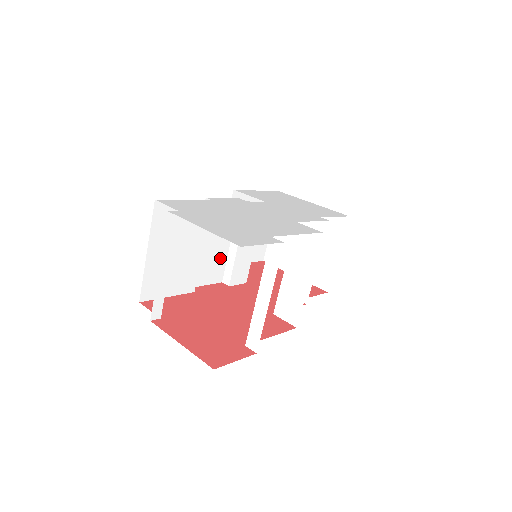
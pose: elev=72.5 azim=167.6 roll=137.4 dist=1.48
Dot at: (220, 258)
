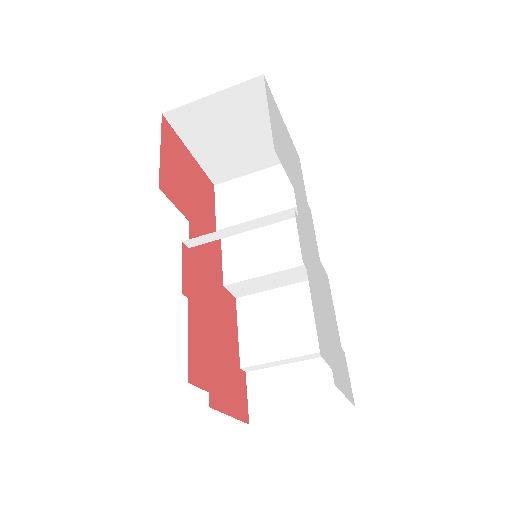
Dot at: occluded
